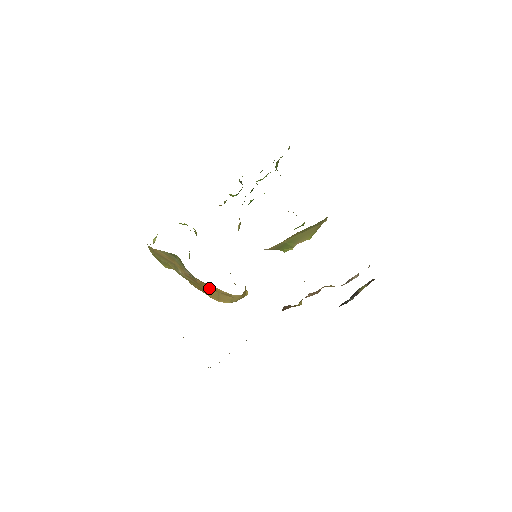
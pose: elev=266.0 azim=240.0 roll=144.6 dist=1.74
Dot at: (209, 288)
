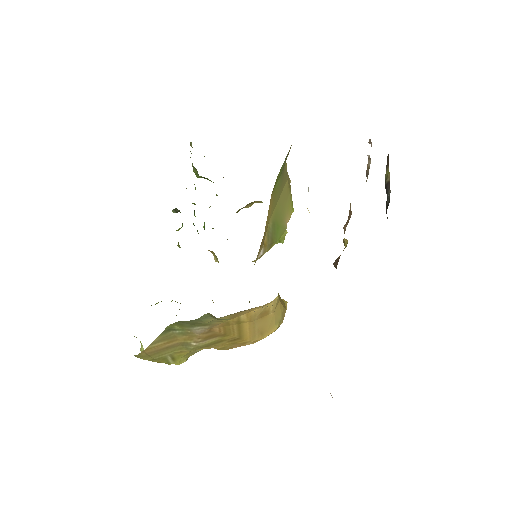
Dot at: (239, 327)
